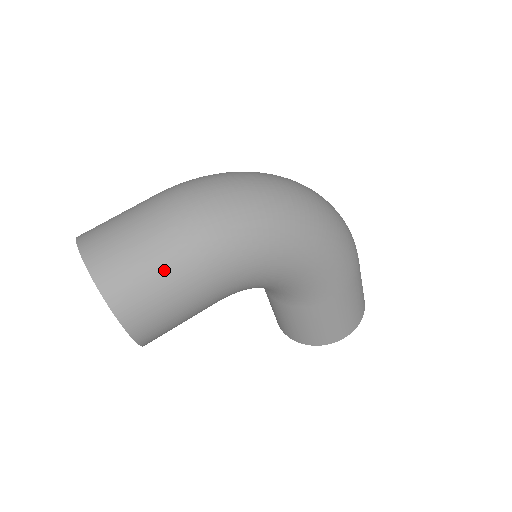
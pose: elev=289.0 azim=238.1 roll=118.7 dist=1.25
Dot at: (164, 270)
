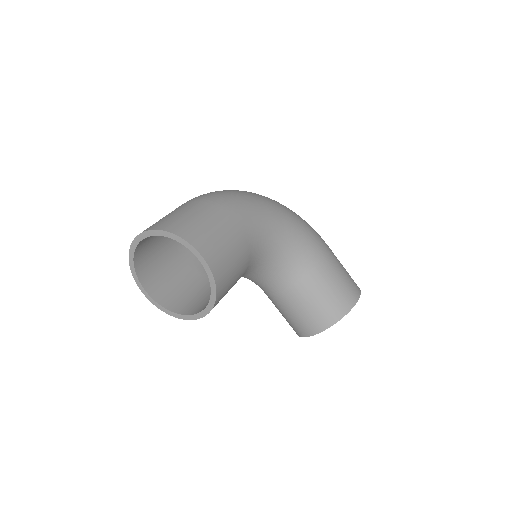
Dot at: (203, 215)
